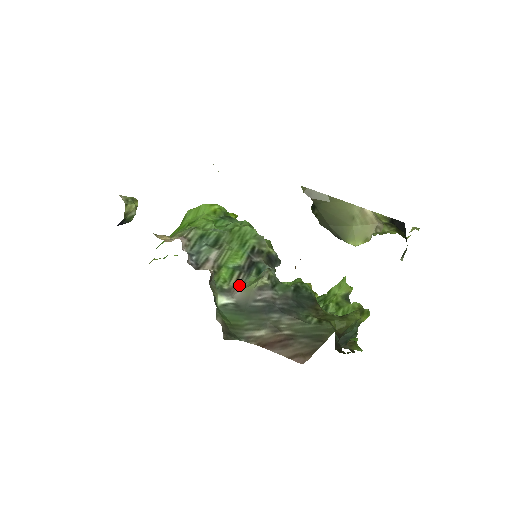
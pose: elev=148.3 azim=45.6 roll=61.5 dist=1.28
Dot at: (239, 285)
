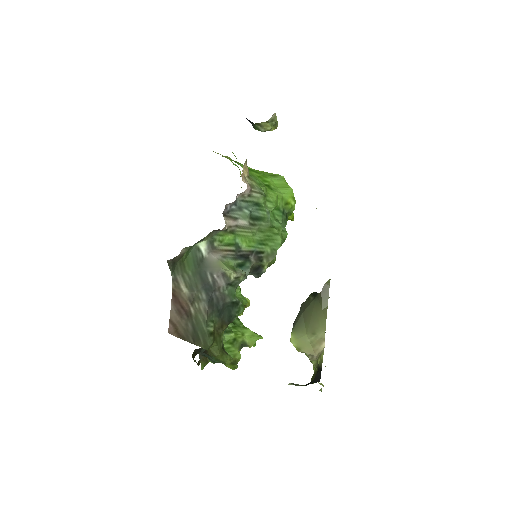
Dot at: (222, 254)
